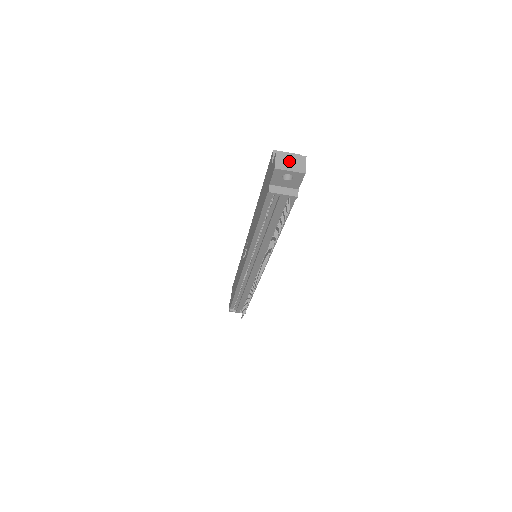
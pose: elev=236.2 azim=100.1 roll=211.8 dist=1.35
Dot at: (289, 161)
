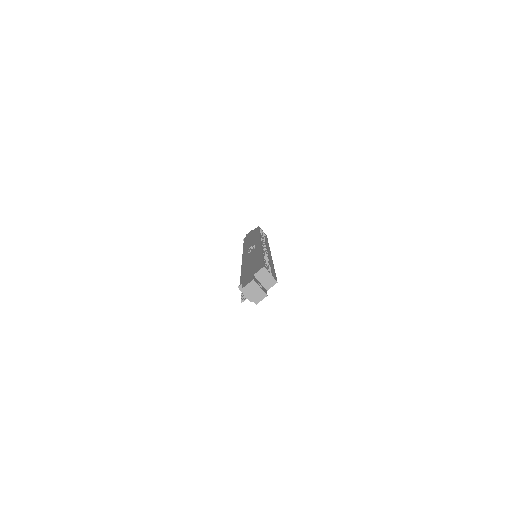
Dot at: (255, 291)
